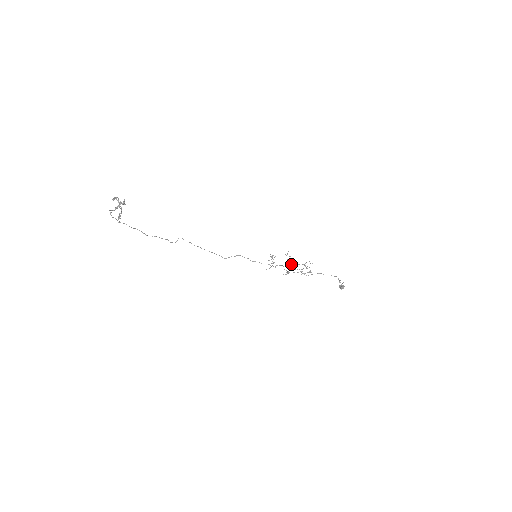
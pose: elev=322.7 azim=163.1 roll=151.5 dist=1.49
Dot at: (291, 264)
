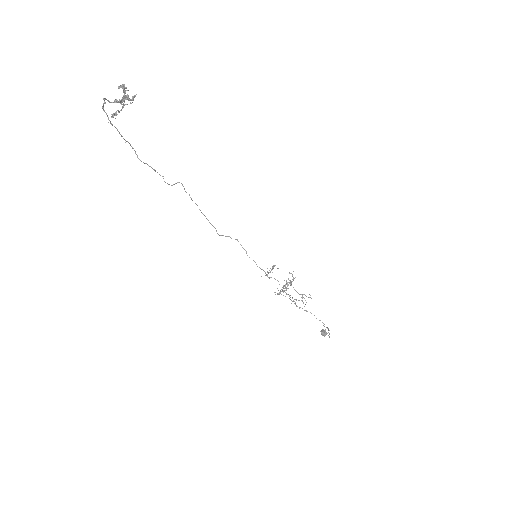
Dot at: occluded
